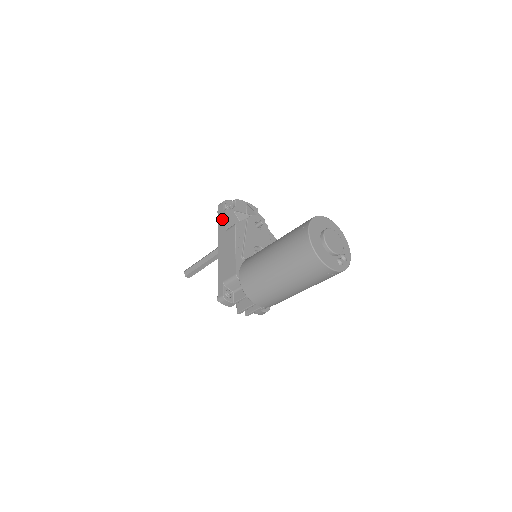
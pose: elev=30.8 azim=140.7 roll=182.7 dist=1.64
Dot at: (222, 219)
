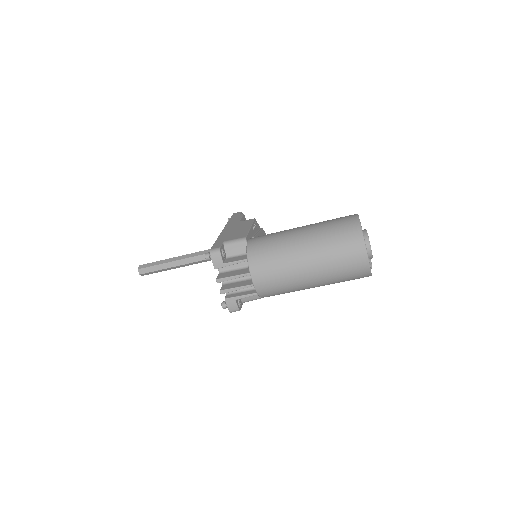
Dot at: (237, 217)
